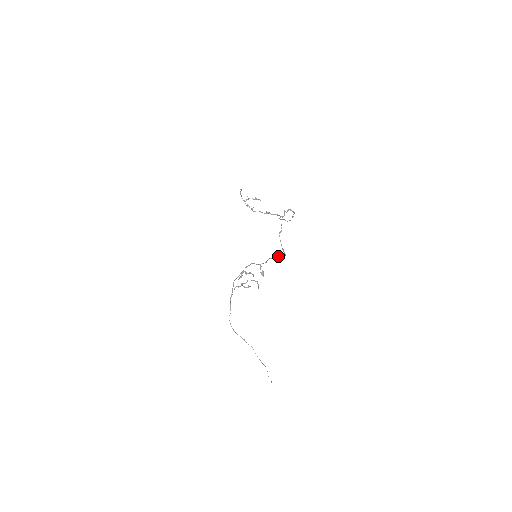
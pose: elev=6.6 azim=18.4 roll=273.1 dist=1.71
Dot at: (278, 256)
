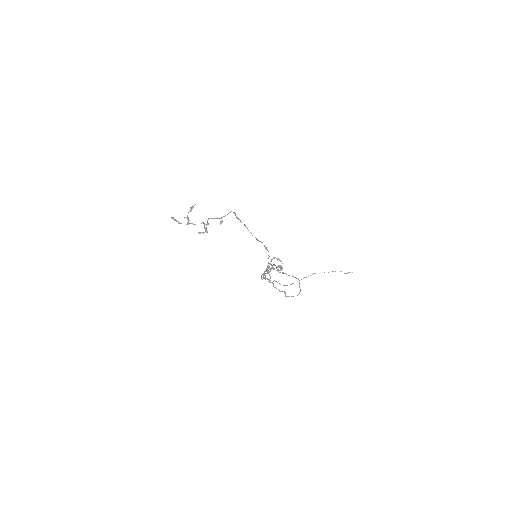
Dot at: occluded
